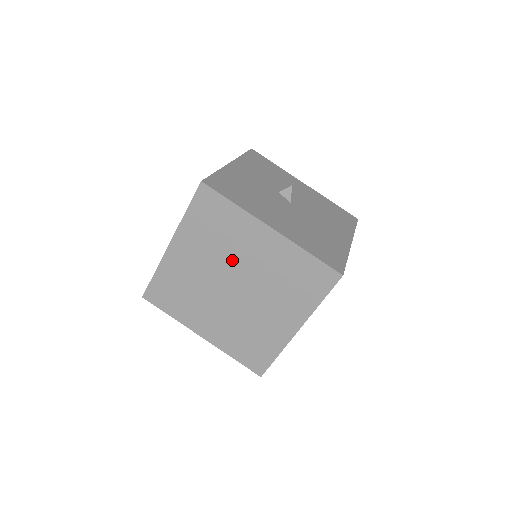
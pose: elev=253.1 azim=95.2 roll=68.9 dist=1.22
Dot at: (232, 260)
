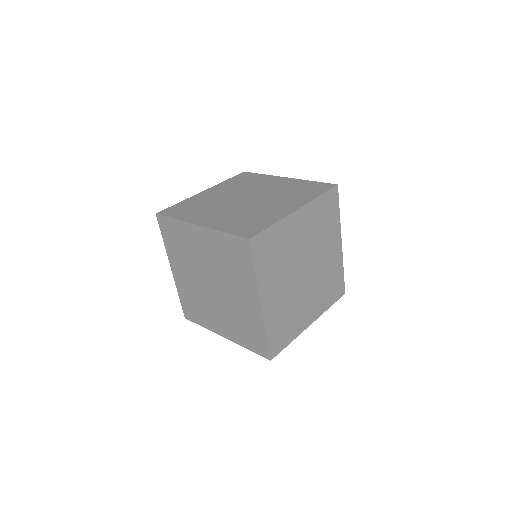
Dot at: (251, 190)
